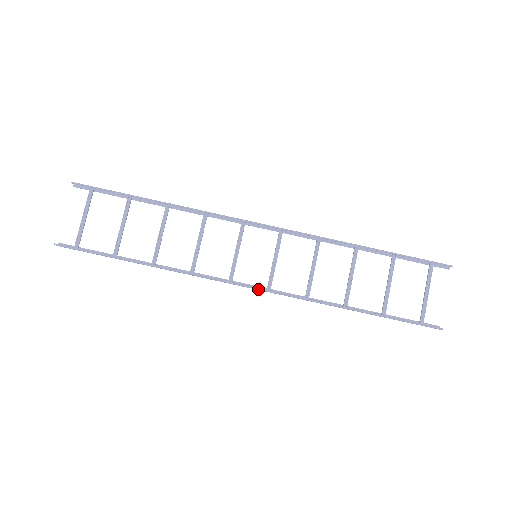
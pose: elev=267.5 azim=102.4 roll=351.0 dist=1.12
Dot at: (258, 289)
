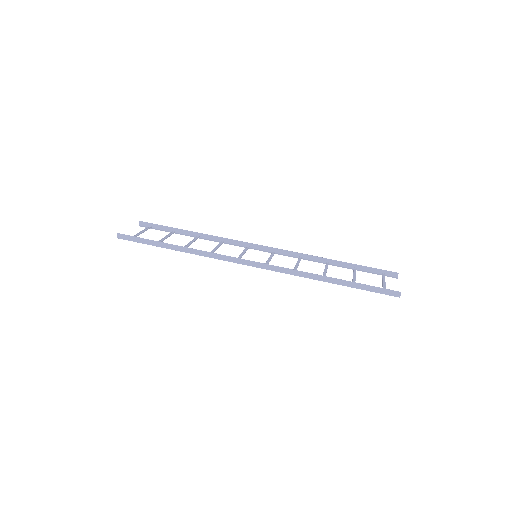
Dot at: (257, 262)
